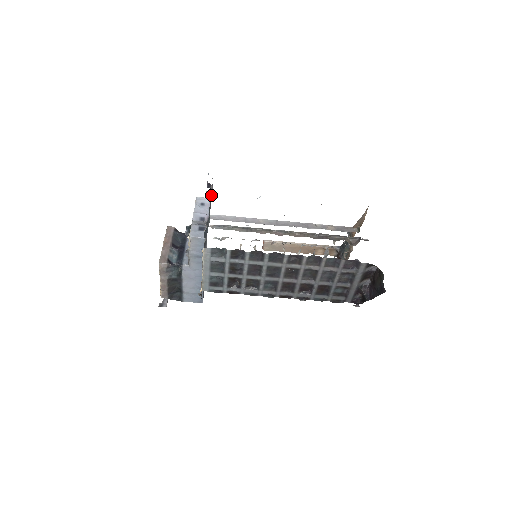
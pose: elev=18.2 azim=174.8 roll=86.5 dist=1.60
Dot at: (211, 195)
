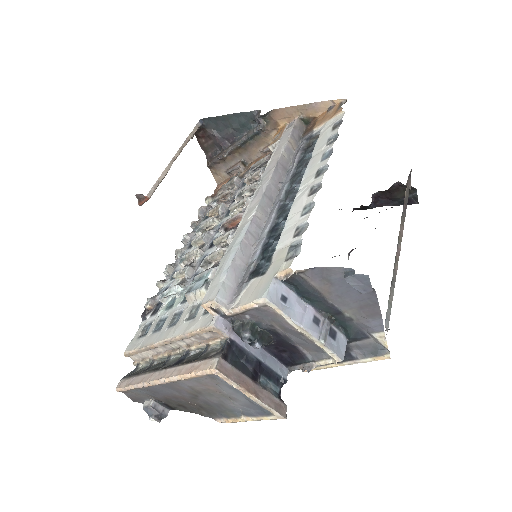
Dot at: (299, 278)
